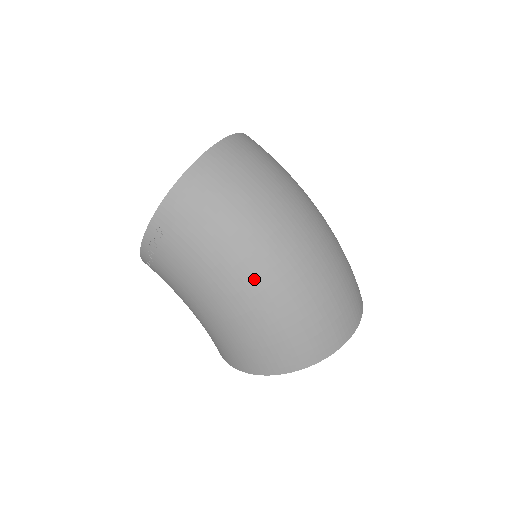
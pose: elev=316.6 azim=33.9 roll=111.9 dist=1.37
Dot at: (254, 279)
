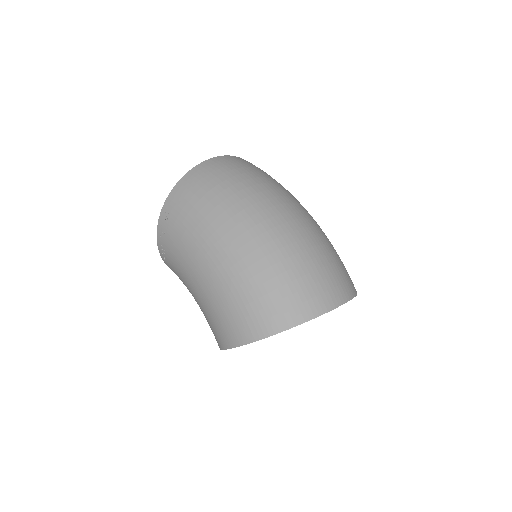
Dot at: (232, 239)
